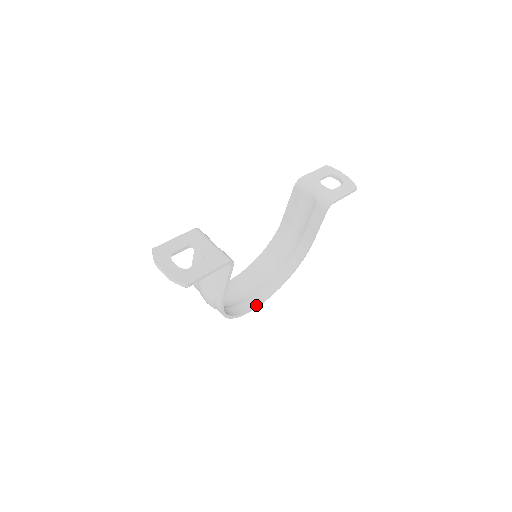
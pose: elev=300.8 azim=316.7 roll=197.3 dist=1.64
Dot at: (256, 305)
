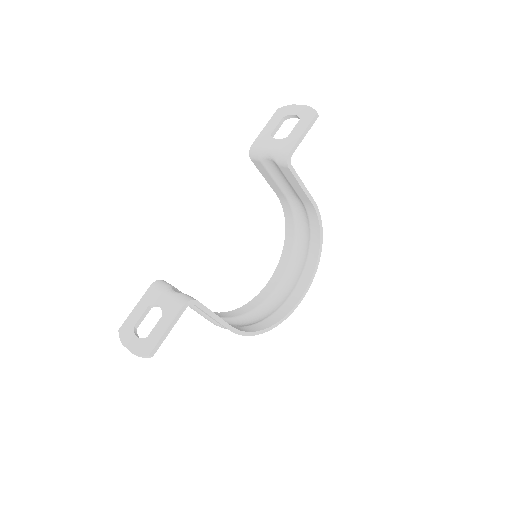
Dot at: (301, 296)
